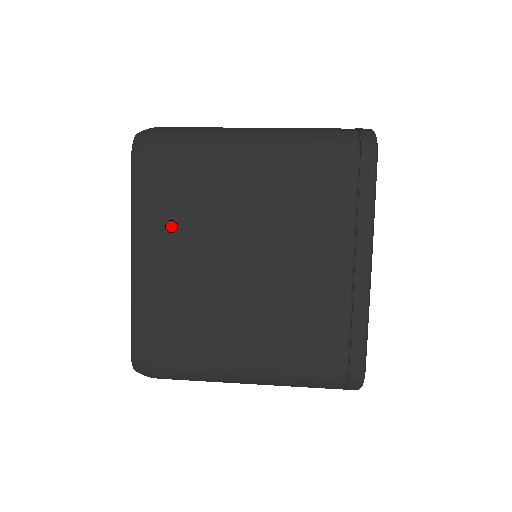
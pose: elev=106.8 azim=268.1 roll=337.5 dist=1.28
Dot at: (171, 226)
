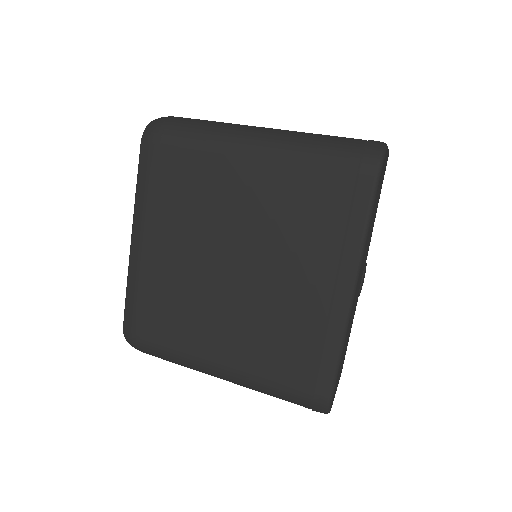
Dot at: (165, 217)
